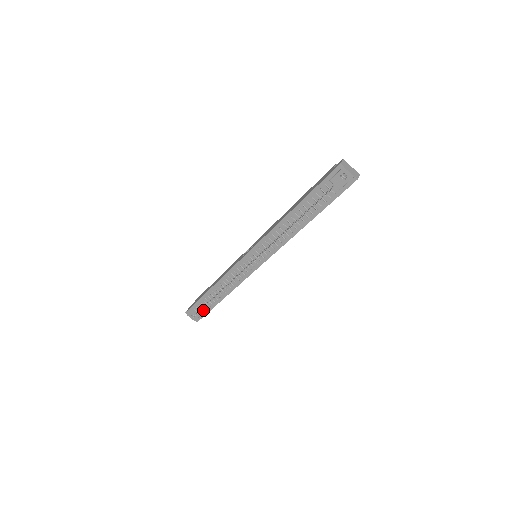
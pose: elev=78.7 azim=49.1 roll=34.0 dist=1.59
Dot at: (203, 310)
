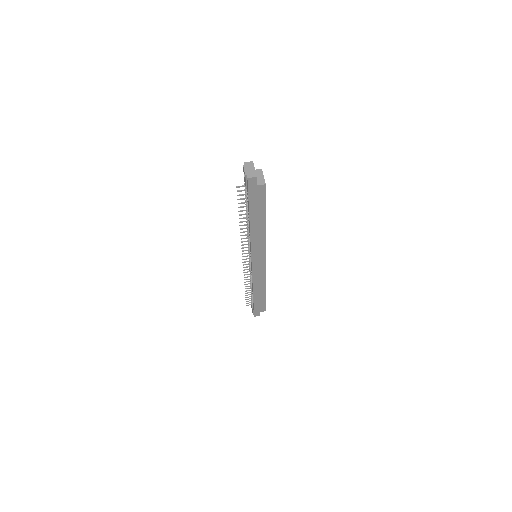
Dot at: occluded
